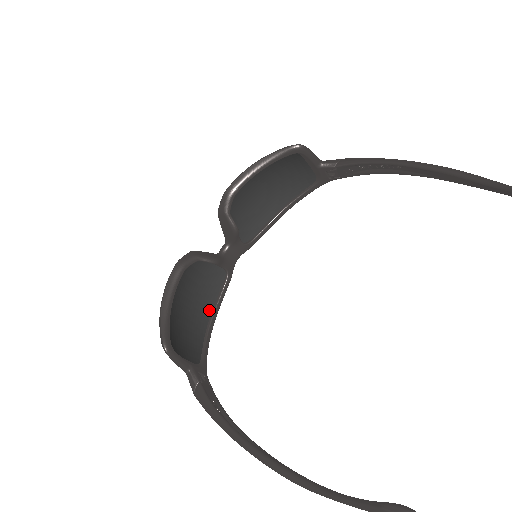
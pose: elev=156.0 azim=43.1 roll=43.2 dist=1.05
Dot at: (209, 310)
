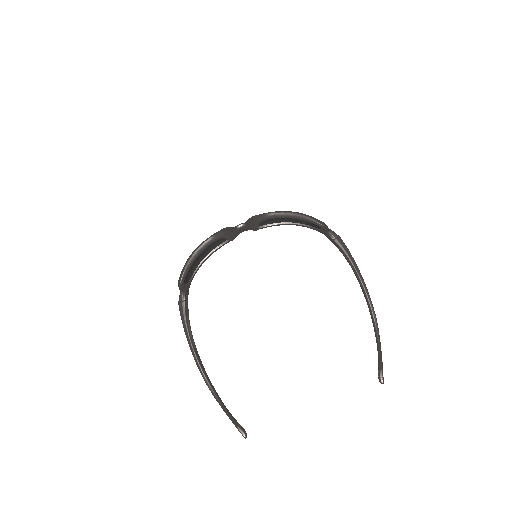
Dot at: (209, 251)
